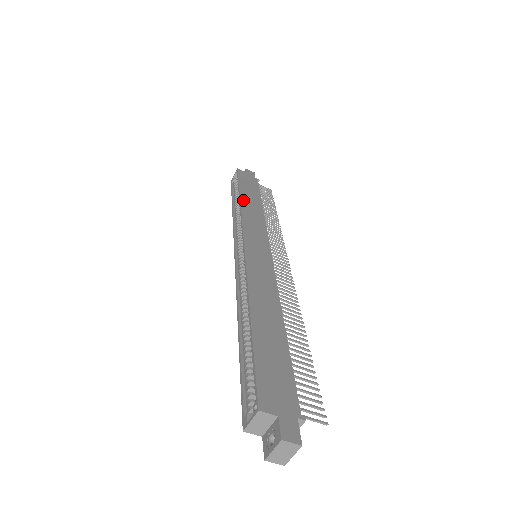
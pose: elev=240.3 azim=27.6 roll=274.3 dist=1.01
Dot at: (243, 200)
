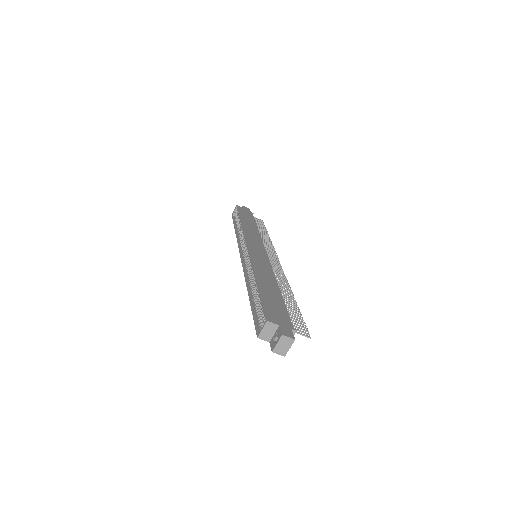
Dot at: (243, 223)
